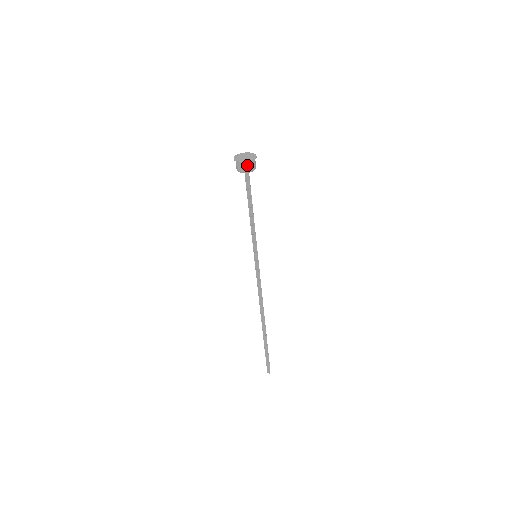
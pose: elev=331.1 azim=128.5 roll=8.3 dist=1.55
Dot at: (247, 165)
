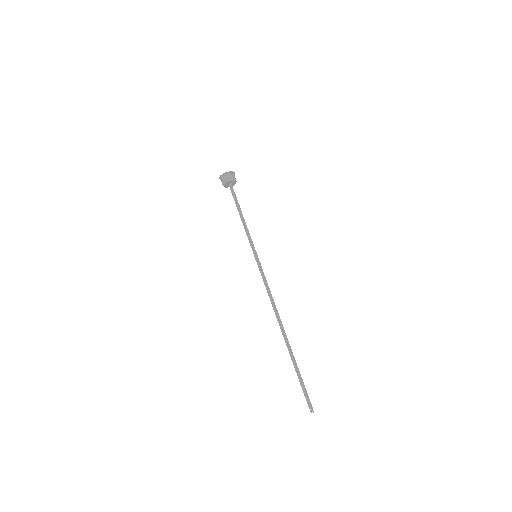
Dot at: (227, 176)
